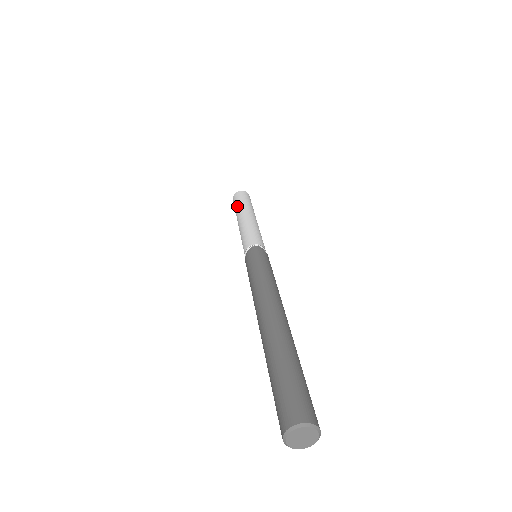
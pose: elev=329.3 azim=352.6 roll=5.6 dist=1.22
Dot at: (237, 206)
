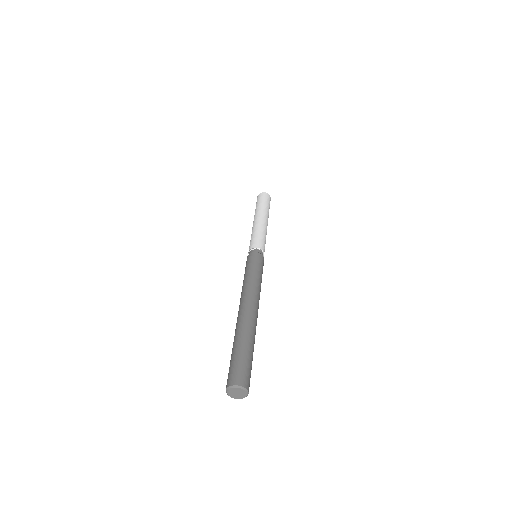
Dot at: (255, 209)
